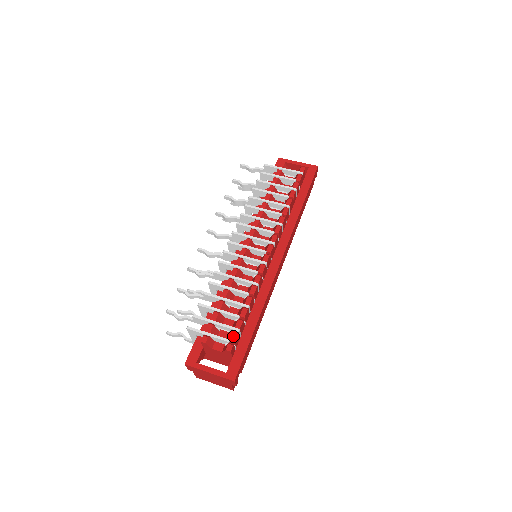
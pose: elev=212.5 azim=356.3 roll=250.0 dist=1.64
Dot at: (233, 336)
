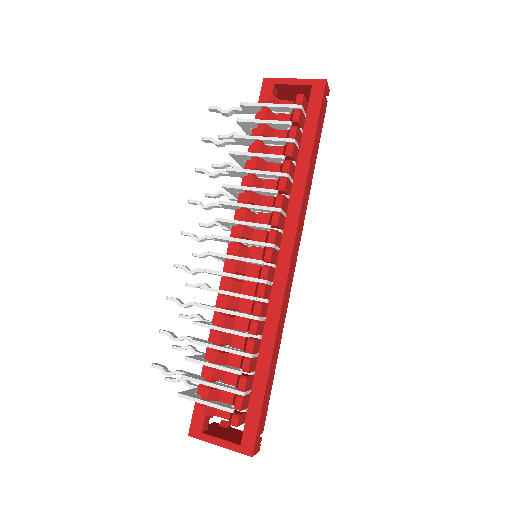
Dot at: (237, 404)
